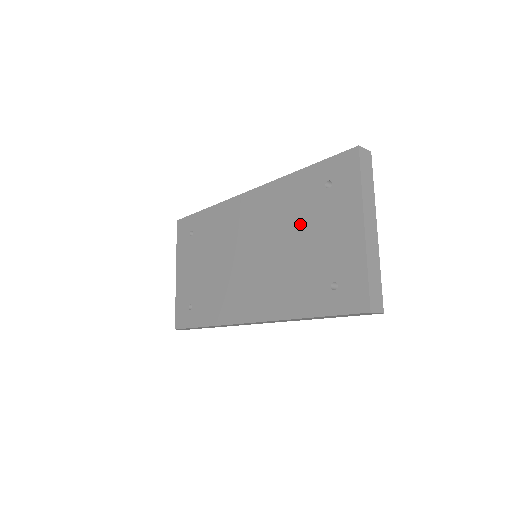
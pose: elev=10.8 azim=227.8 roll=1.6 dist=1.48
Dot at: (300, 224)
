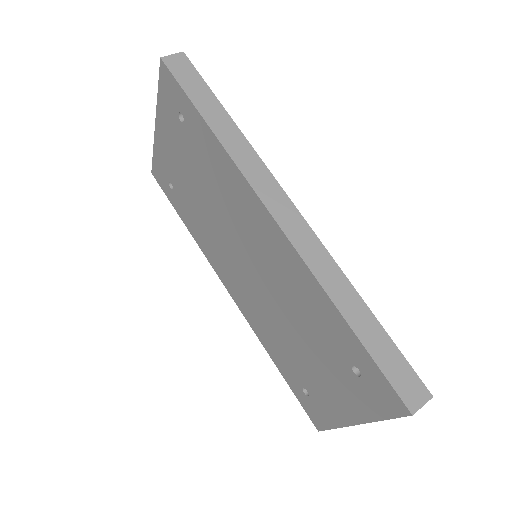
Dot at: (308, 335)
